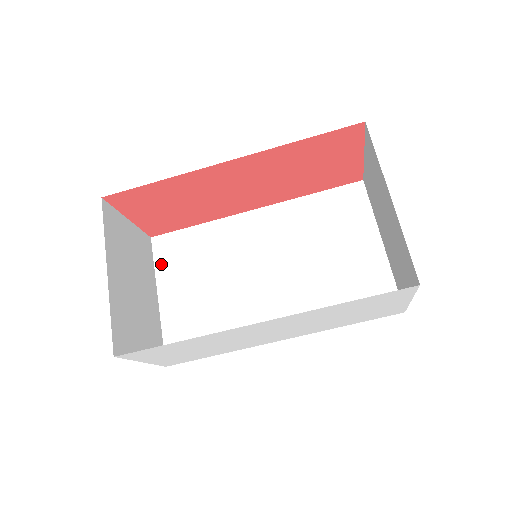
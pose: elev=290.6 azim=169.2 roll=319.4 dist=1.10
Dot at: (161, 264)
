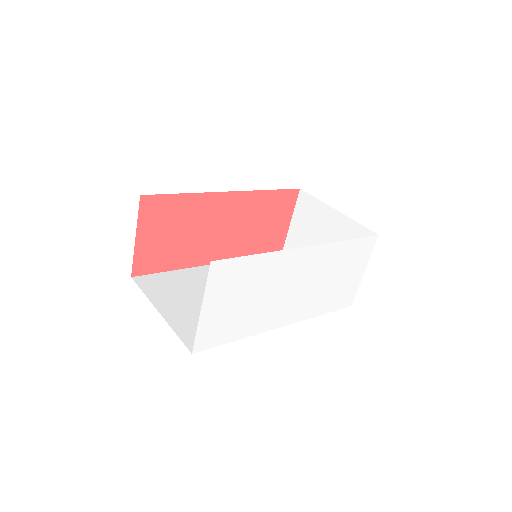
Dot at: (150, 291)
